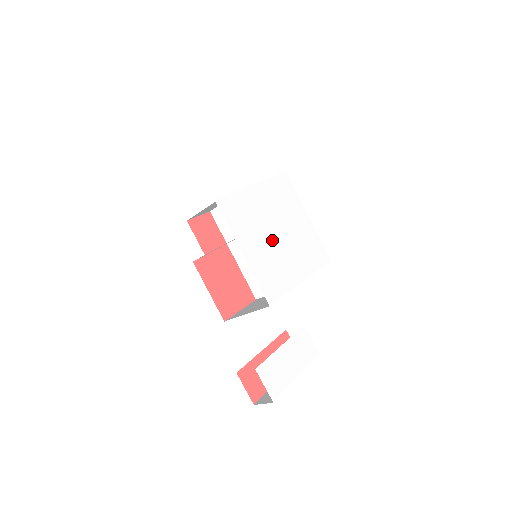
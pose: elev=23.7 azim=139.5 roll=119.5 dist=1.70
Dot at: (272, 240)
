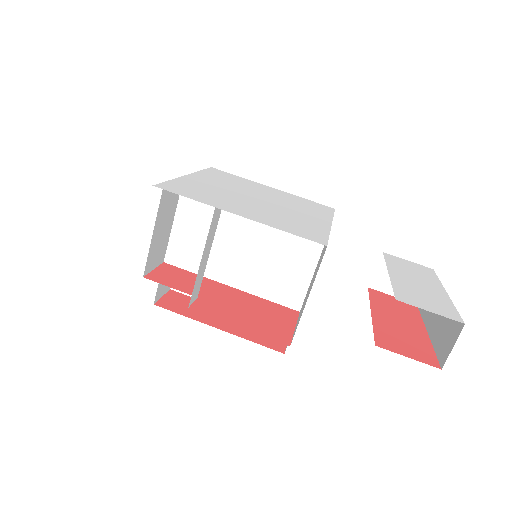
Dot at: (258, 204)
